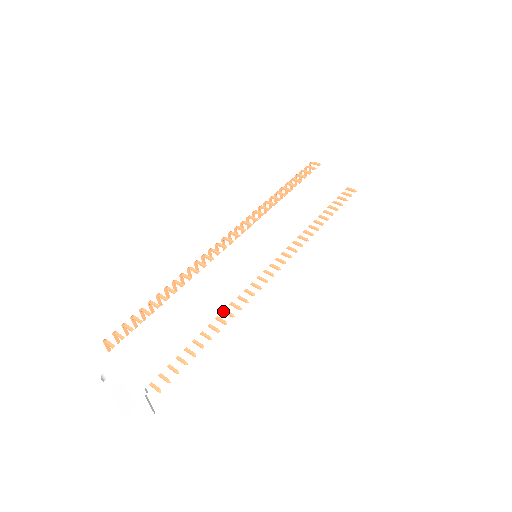
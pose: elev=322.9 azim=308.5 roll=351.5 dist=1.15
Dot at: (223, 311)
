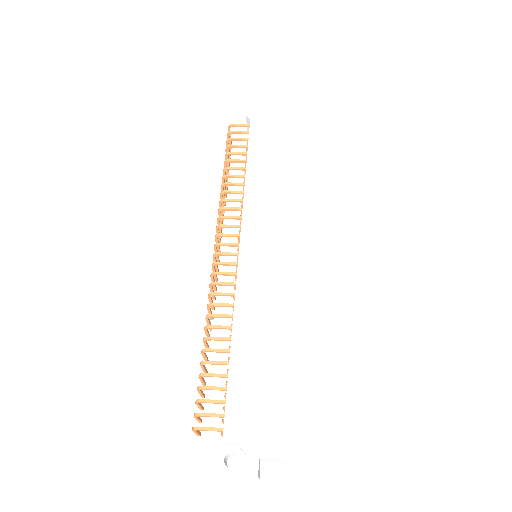
Dot at: occluded
